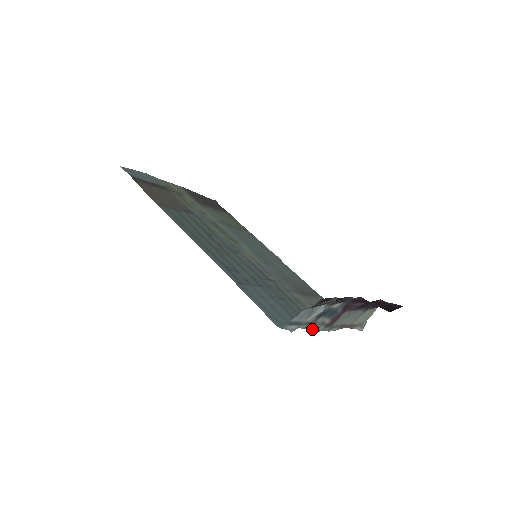
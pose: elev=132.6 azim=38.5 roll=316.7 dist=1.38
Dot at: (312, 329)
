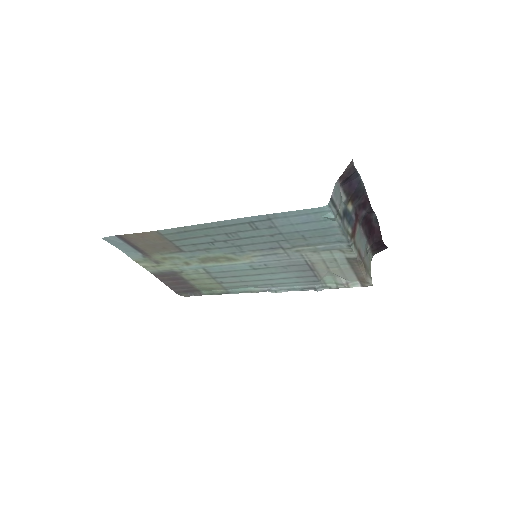
Dot at: (344, 234)
